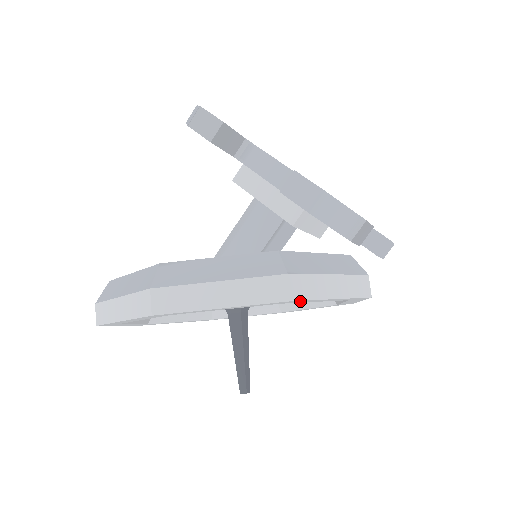
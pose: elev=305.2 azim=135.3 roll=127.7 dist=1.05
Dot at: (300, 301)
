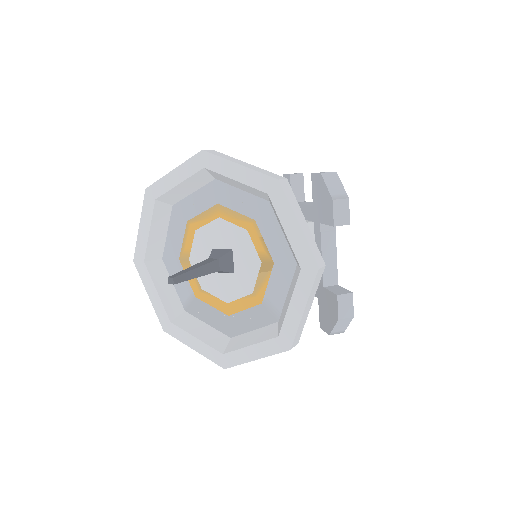
Dot at: (280, 197)
